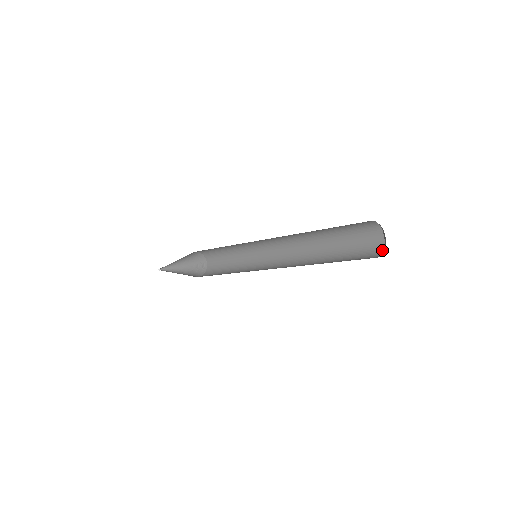
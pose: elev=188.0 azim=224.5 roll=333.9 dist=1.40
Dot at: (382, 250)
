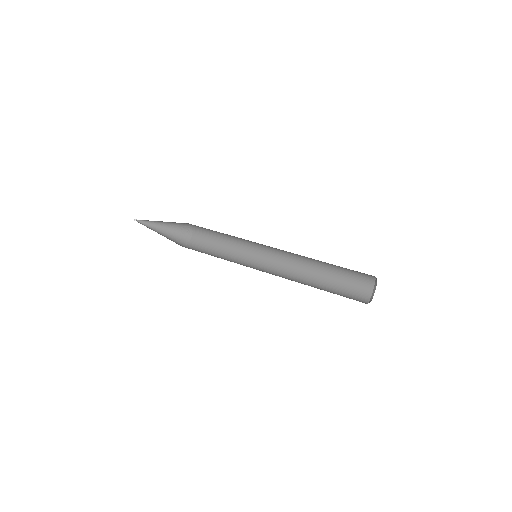
Dot at: (372, 291)
